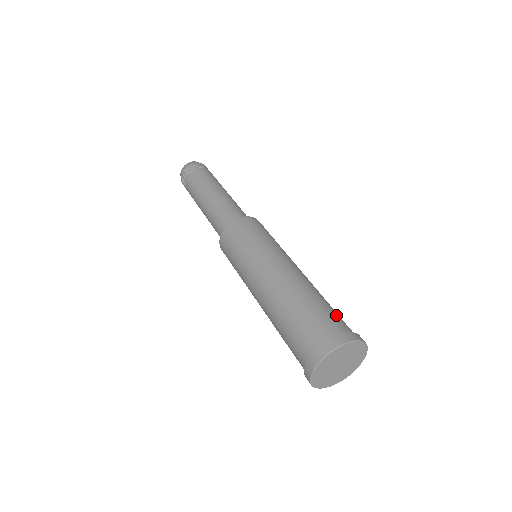
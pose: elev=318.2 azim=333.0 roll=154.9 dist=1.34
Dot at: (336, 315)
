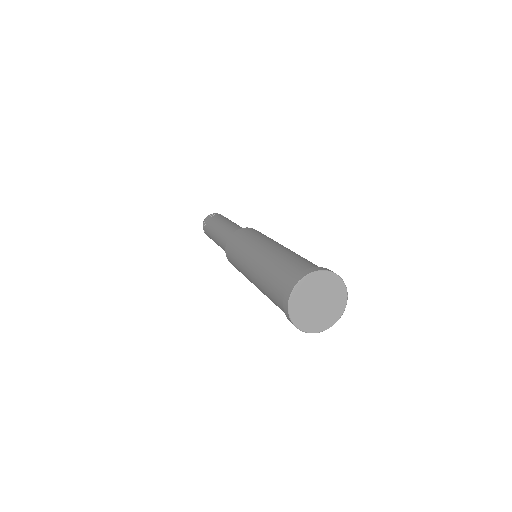
Dot at: occluded
